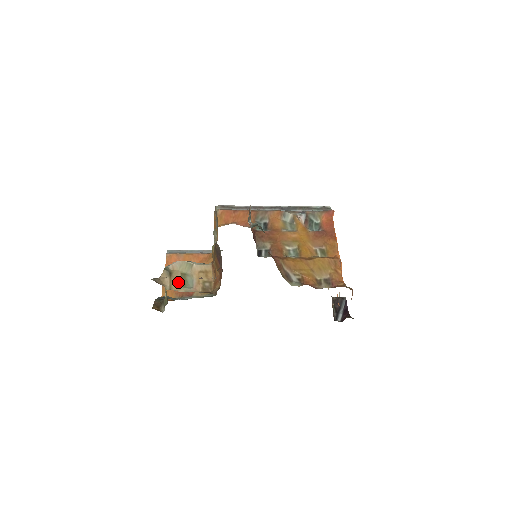
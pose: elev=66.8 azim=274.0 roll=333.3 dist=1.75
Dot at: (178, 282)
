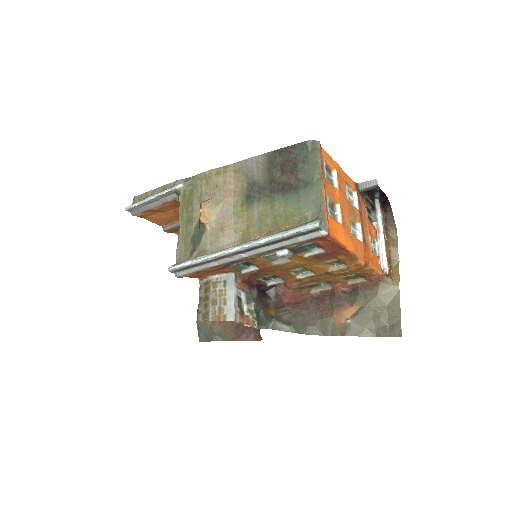
Dot at: occluded
